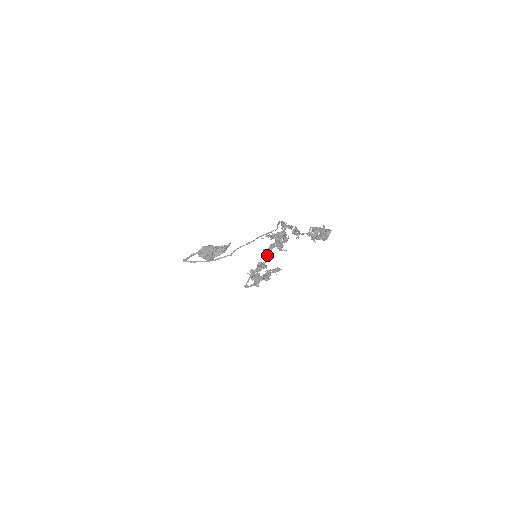
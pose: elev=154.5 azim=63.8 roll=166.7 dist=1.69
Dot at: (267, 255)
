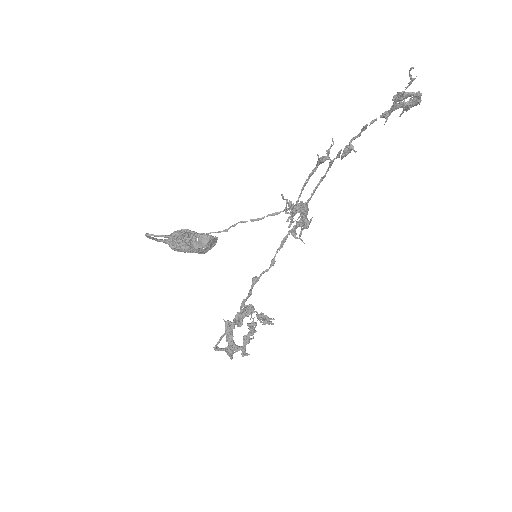
Dot at: (271, 260)
